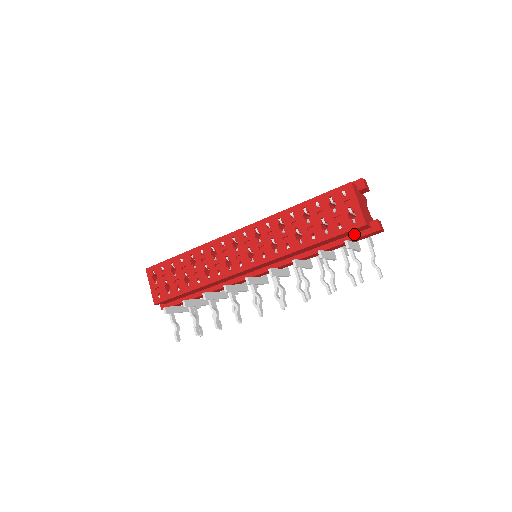
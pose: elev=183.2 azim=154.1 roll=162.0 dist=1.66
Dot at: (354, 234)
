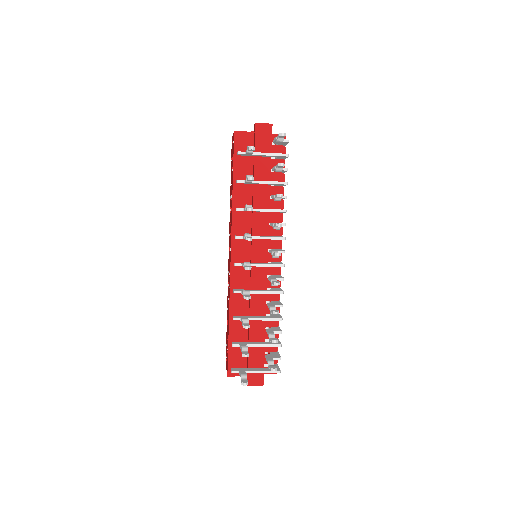
Dot at: occluded
